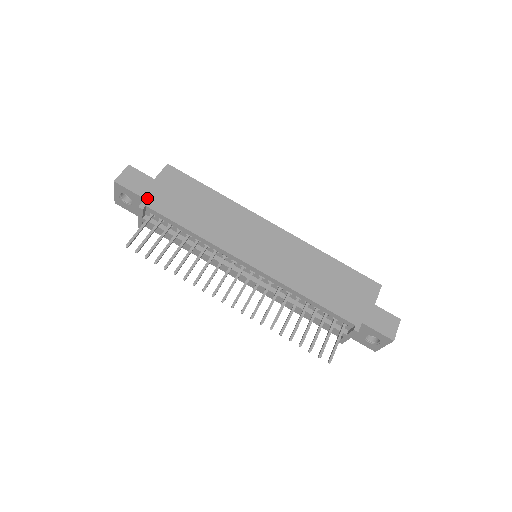
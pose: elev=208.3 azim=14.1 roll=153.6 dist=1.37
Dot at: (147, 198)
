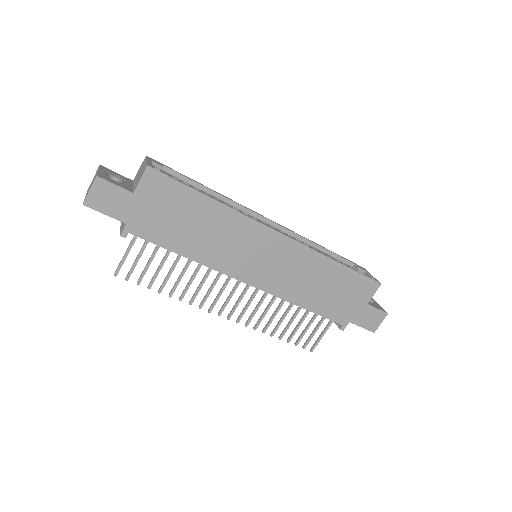
Dot at: (128, 222)
